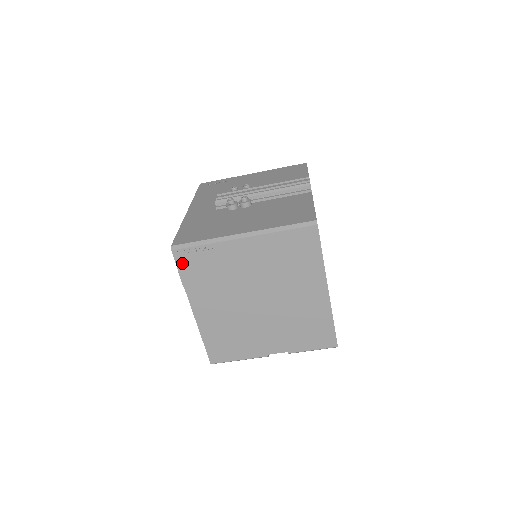
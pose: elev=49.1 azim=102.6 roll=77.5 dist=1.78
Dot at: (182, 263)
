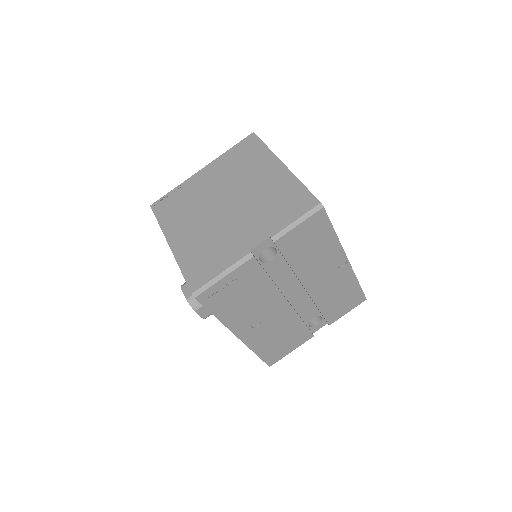
Dot at: (158, 210)
